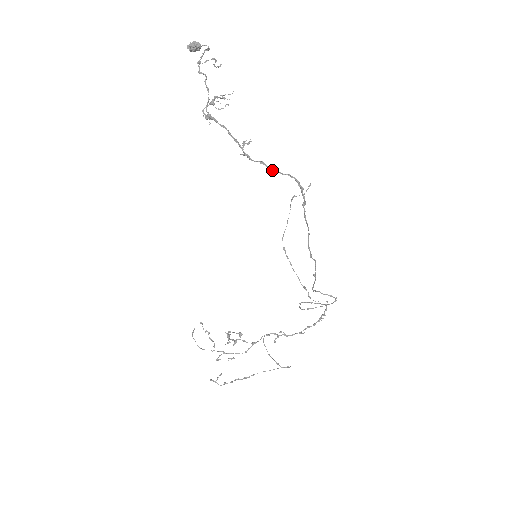
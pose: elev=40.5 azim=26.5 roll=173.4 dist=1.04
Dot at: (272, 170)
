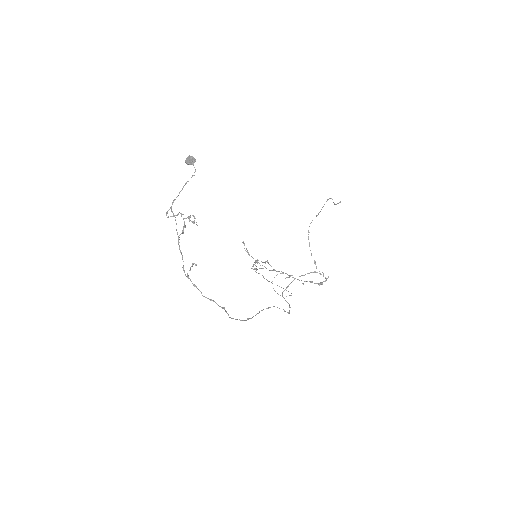
Dot at: occluded
